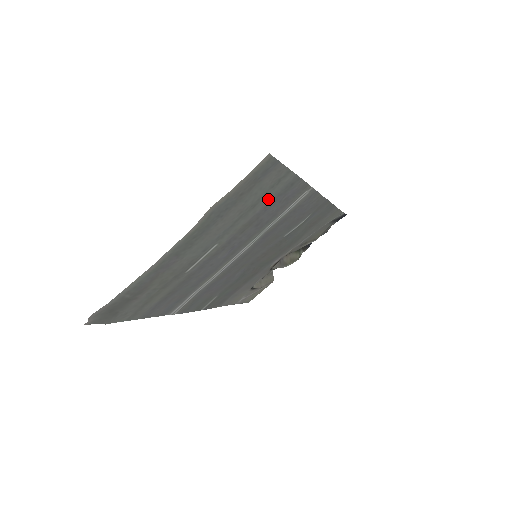
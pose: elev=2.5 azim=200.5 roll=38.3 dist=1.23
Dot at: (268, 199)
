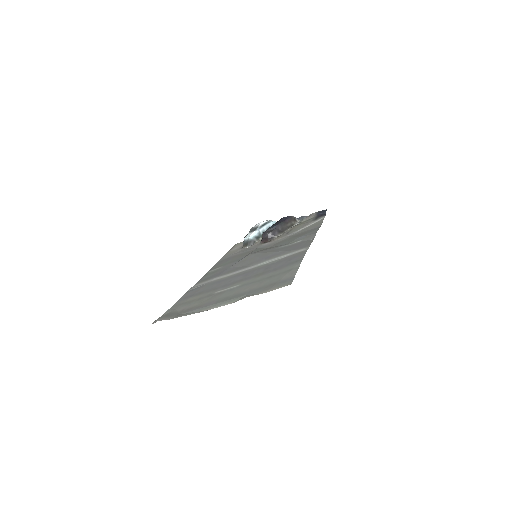
Dot at: (279, 270)
